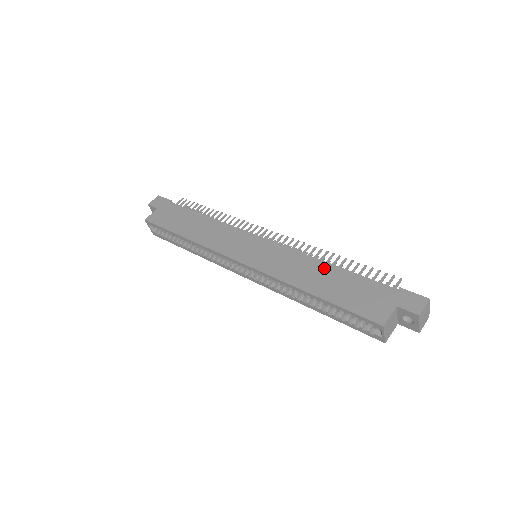
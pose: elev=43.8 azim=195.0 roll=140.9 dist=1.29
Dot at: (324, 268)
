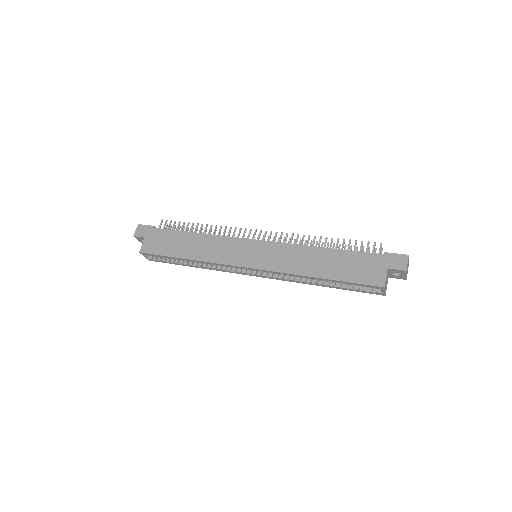
Dot at: (320, 253)
